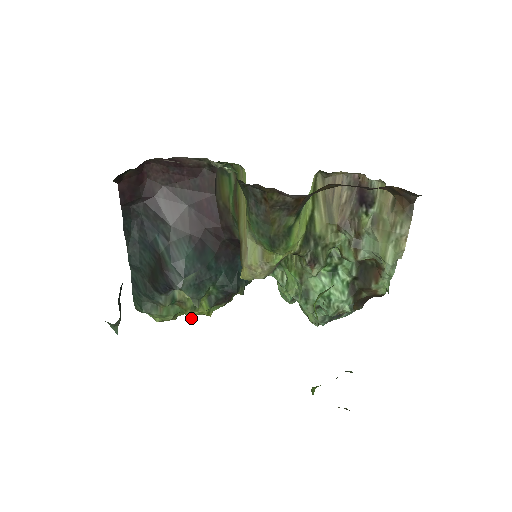
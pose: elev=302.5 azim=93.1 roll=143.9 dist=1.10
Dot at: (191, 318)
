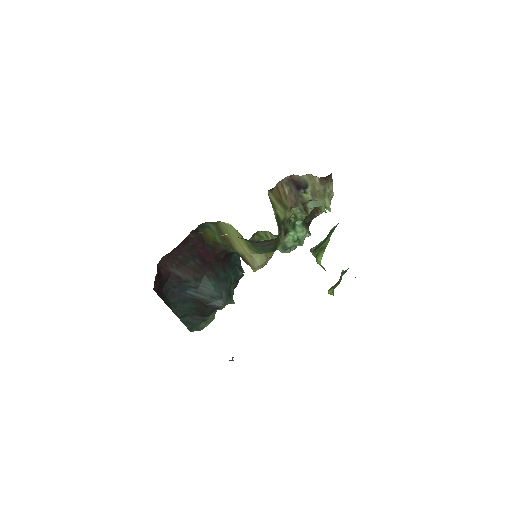
Dot at: occluded
